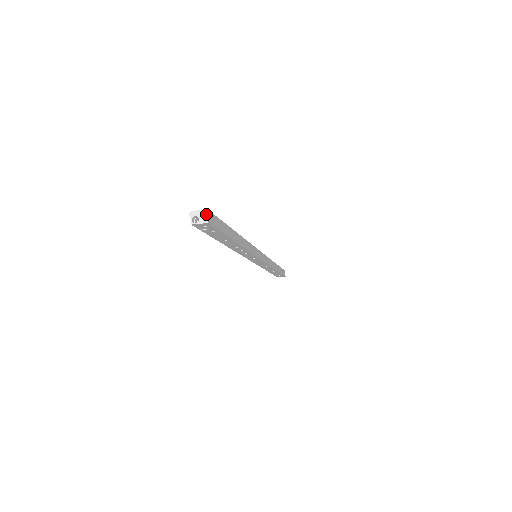
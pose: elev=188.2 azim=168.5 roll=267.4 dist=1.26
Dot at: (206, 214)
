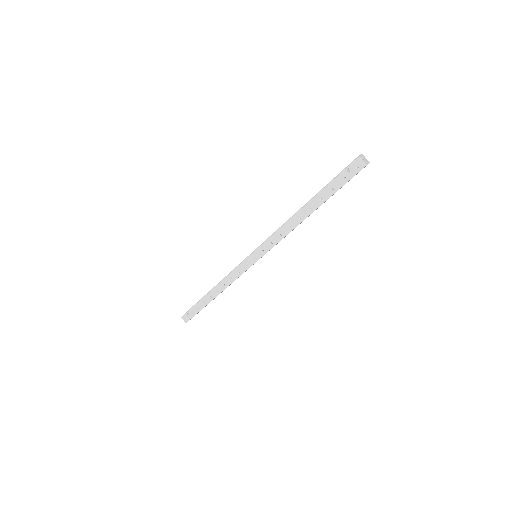
Dot at: (368, 163)
